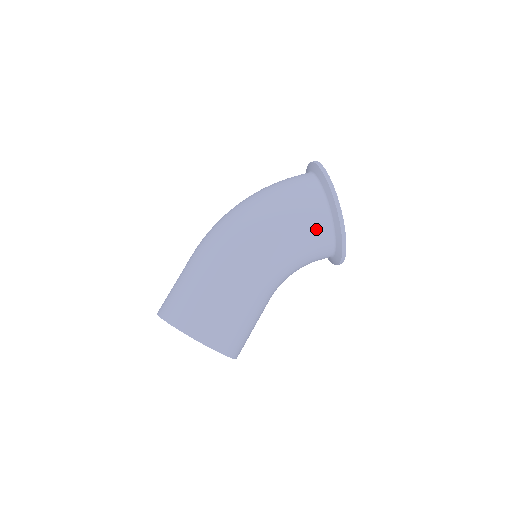
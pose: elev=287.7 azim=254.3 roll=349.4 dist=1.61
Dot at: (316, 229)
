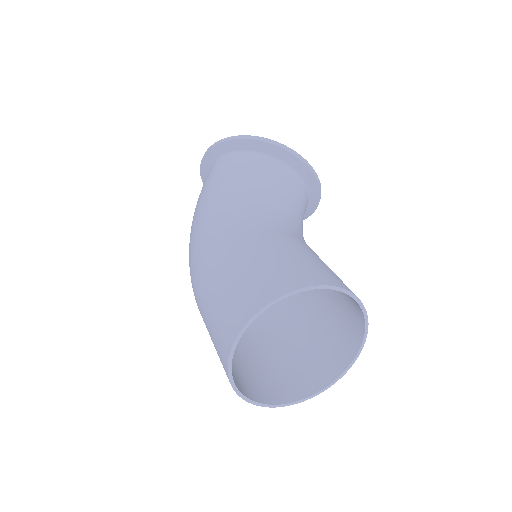
Dot at: (240, 167)
